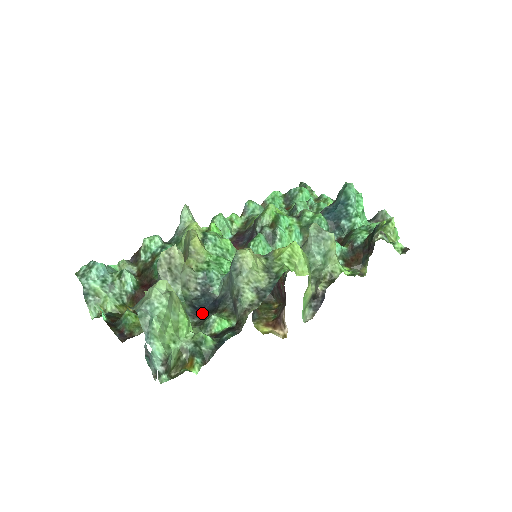
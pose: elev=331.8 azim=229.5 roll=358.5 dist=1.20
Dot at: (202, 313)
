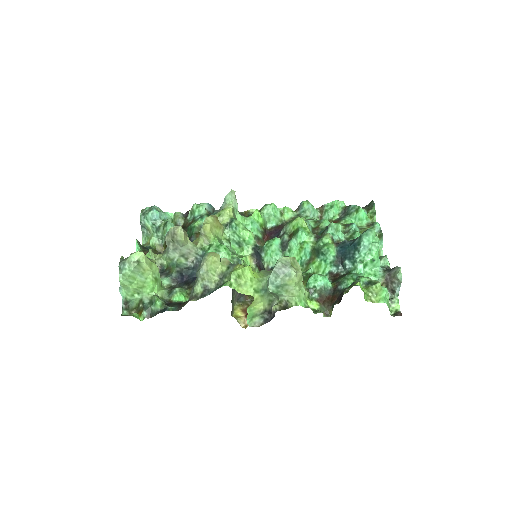
Dot at: (184, 281)
